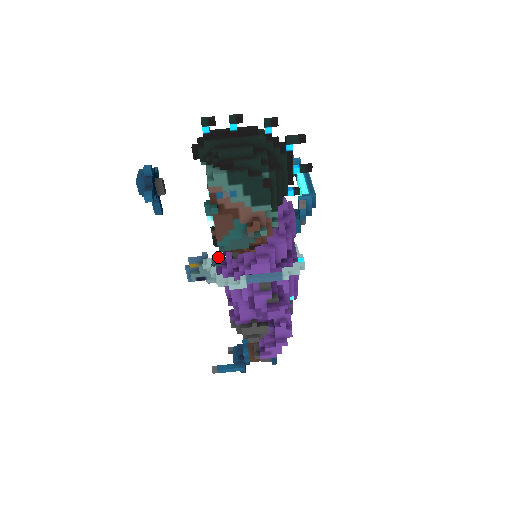
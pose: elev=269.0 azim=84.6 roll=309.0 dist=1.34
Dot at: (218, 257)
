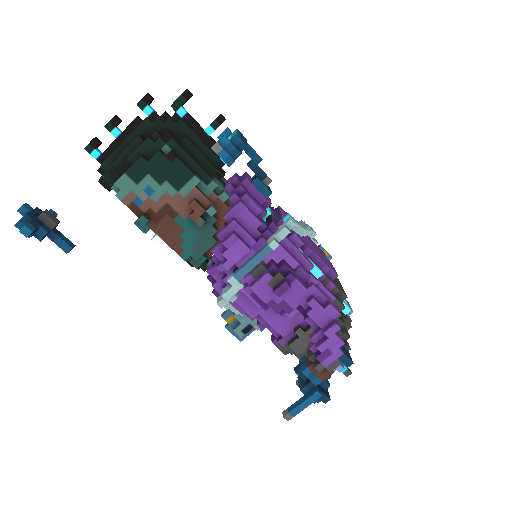
Dot at: occluded
